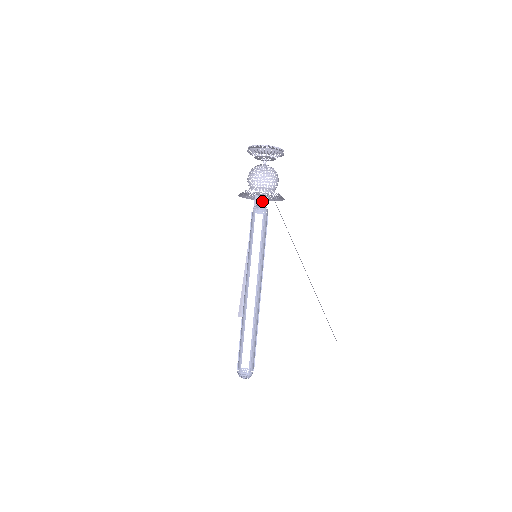
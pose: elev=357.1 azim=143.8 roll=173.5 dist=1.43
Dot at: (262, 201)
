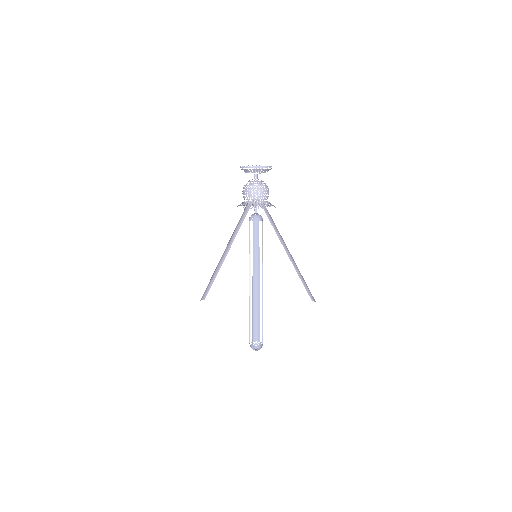
Dot at: (256, 210)
